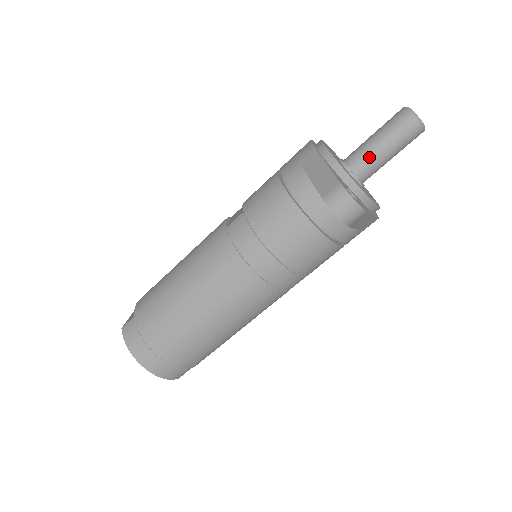
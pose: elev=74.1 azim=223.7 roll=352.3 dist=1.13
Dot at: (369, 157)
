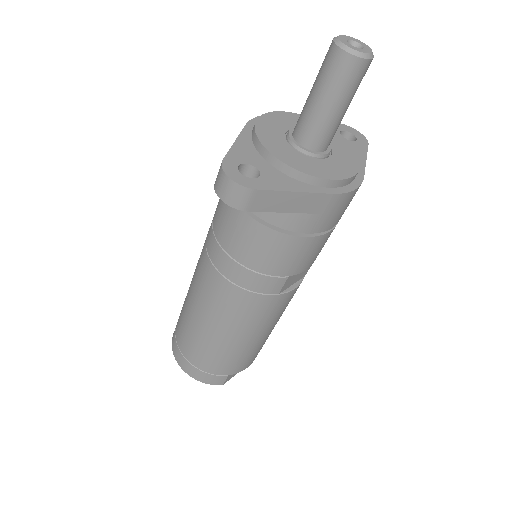
Dot at: (306, 117)
